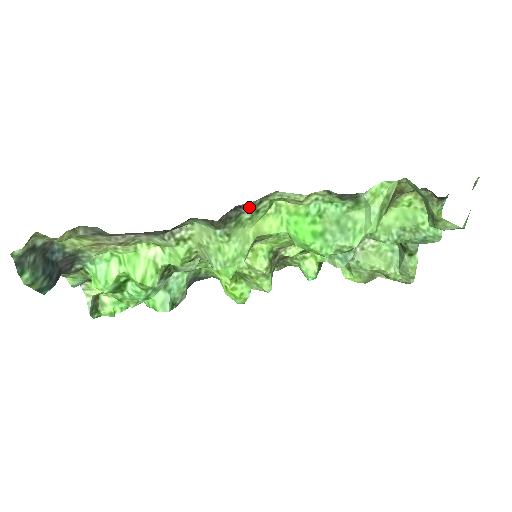
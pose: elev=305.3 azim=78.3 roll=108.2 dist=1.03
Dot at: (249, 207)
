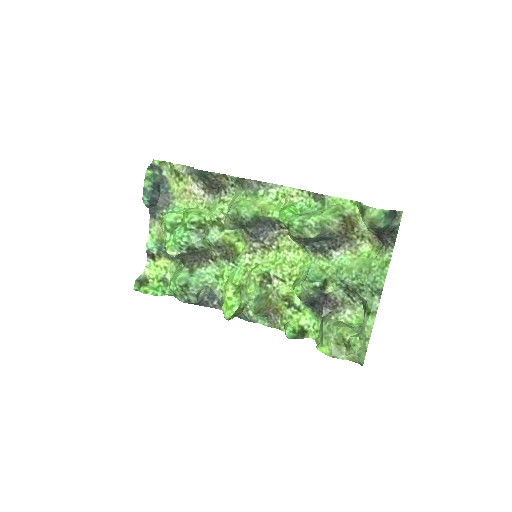
Dot at: (264, 186)
